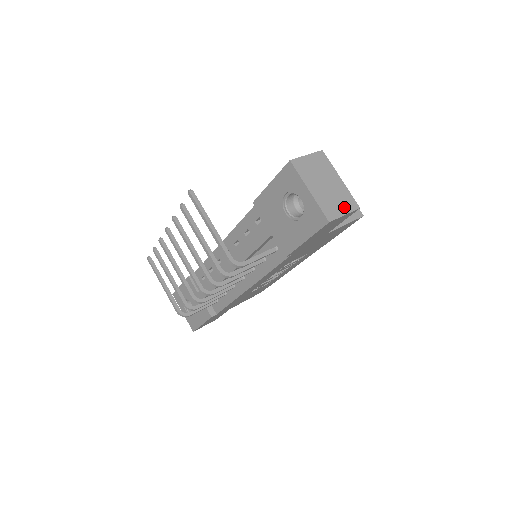
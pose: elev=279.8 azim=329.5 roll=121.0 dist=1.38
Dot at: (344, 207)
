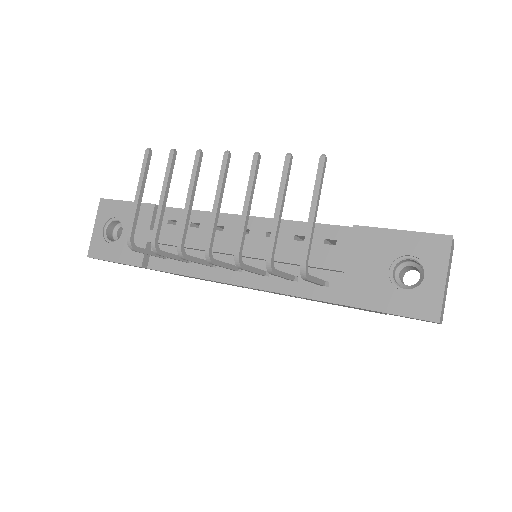
Dot at: (442, 315)
